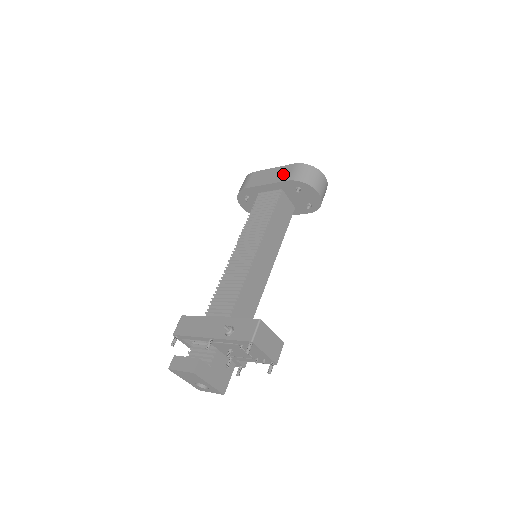
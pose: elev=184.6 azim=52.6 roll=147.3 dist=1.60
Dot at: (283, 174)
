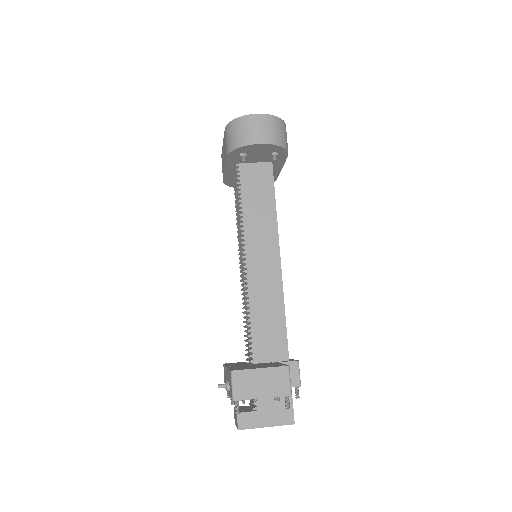
Dot at: occluded
